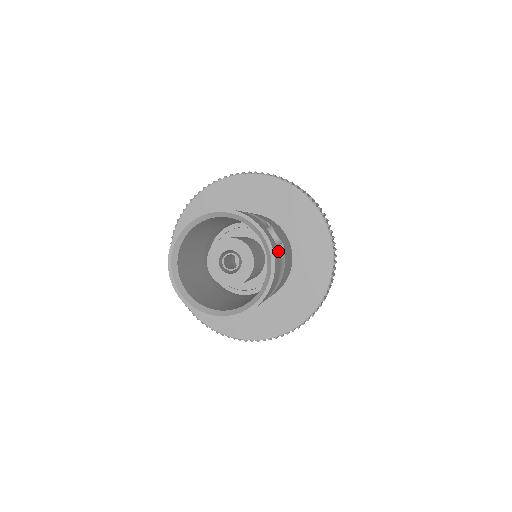
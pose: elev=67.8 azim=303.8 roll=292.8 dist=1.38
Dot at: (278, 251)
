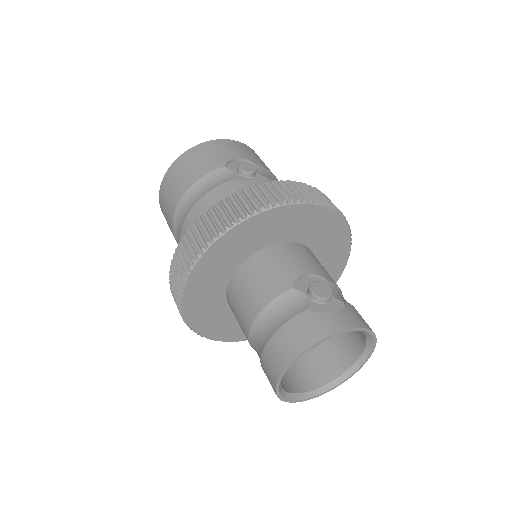
Dot at: (345, 307)
